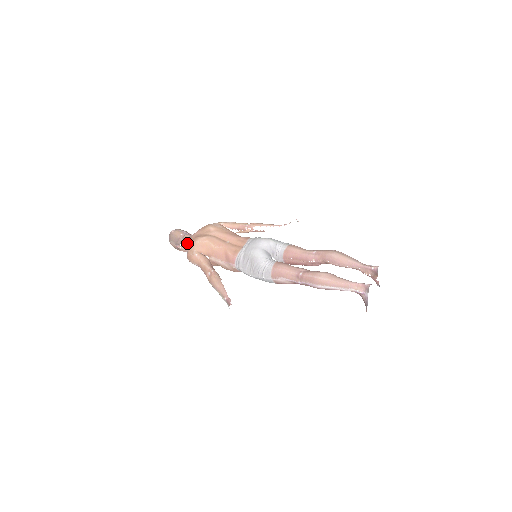
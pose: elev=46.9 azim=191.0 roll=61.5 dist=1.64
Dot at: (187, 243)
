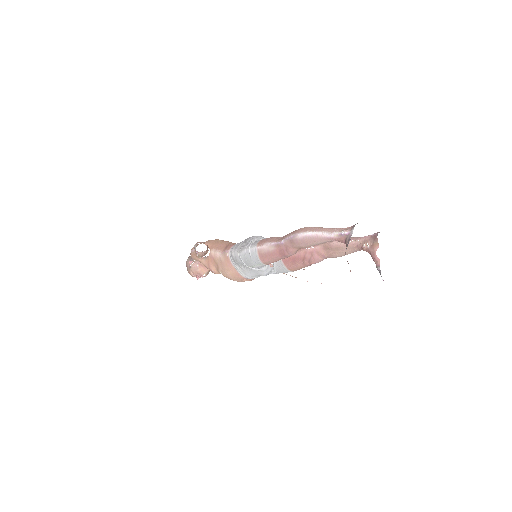
Dot at: occluded
